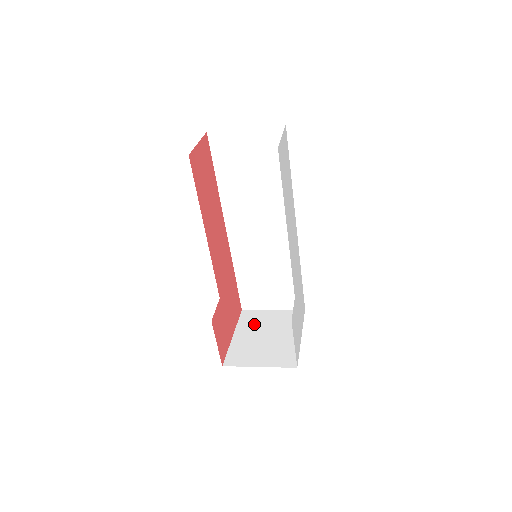
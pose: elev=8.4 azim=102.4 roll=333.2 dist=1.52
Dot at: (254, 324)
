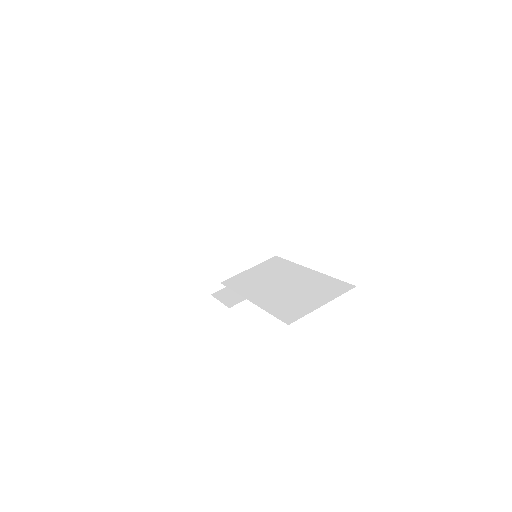
Dot at: (206, 239)
